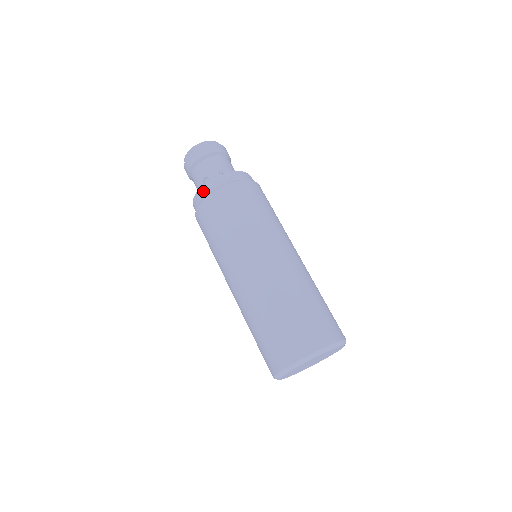
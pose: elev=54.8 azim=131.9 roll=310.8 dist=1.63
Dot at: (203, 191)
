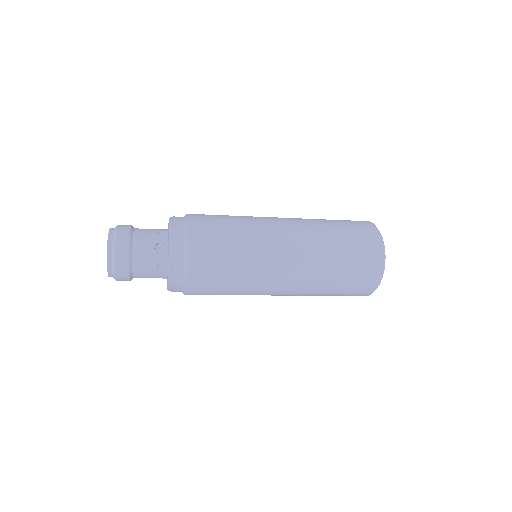
Dot at: occluded
